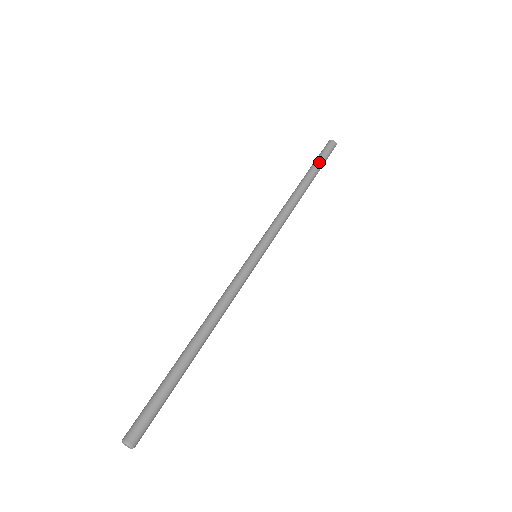
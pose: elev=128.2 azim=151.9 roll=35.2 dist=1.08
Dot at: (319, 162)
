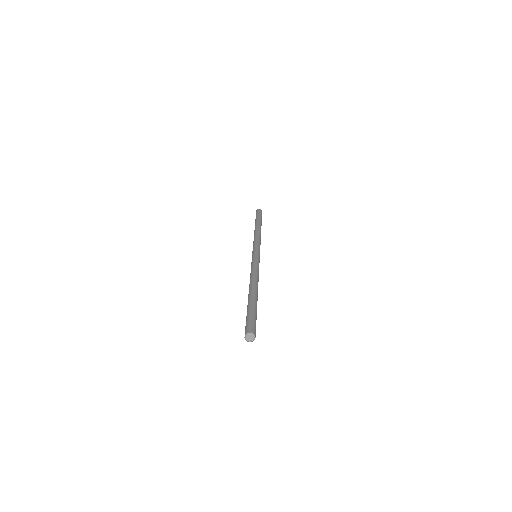
Dot at: (261, 218)
